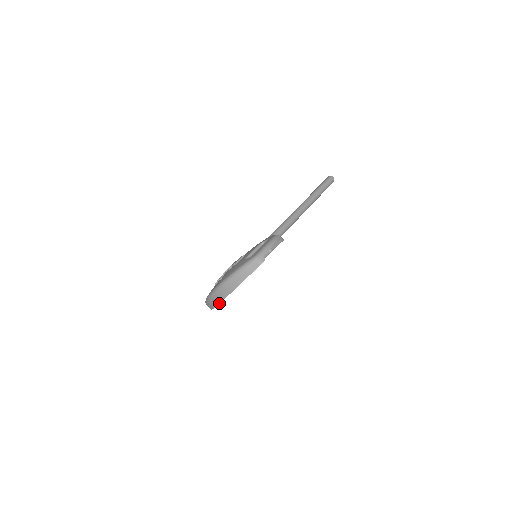
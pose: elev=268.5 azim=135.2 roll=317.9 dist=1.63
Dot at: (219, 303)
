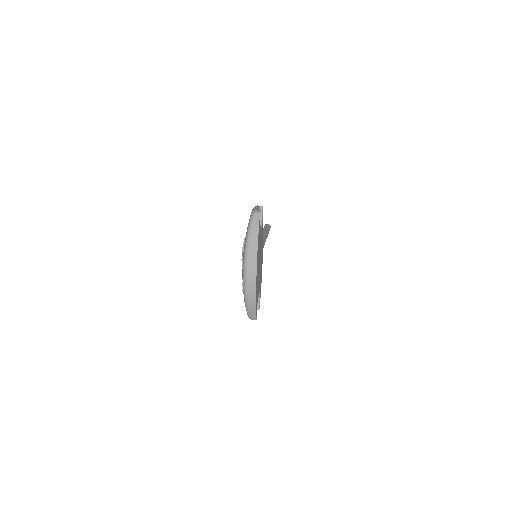
Dot at: (256, 280)
